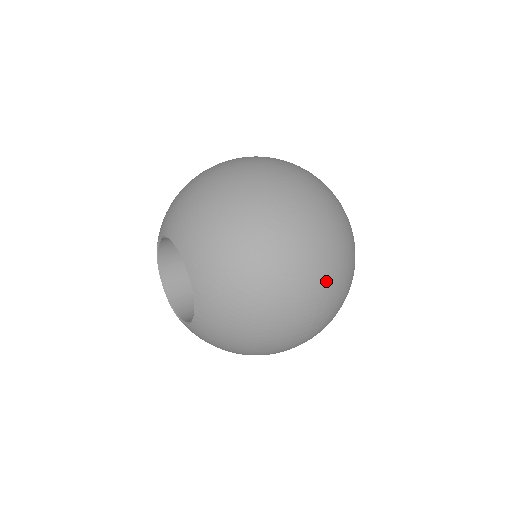
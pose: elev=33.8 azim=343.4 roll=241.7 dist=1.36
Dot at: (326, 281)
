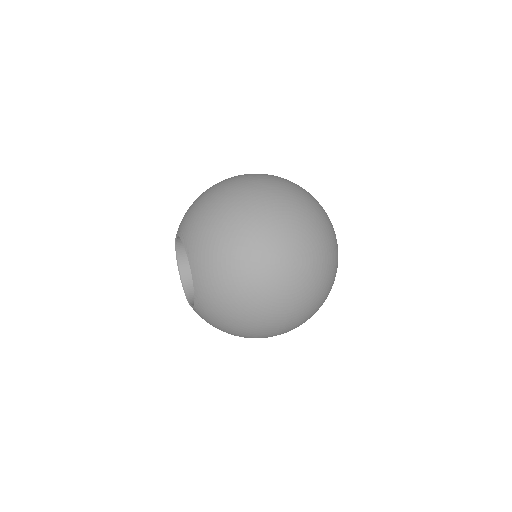
Dot at: (295, 322)
